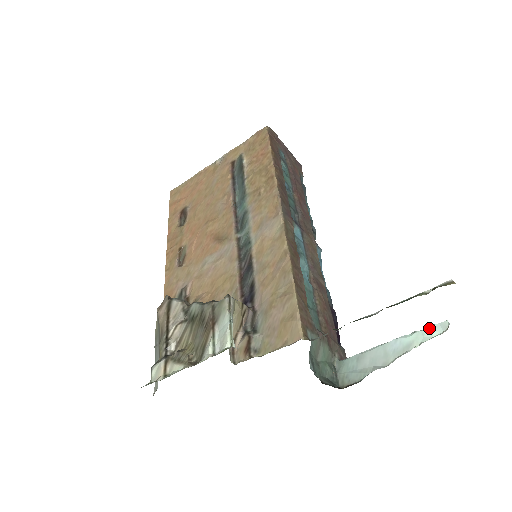
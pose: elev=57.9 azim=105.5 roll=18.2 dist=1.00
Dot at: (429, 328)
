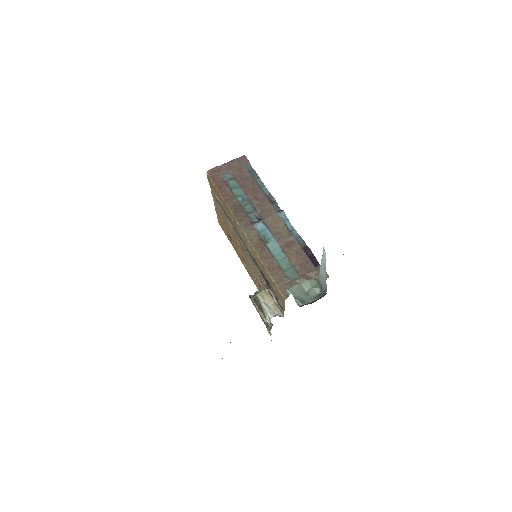
Dot at: (323, 253)
